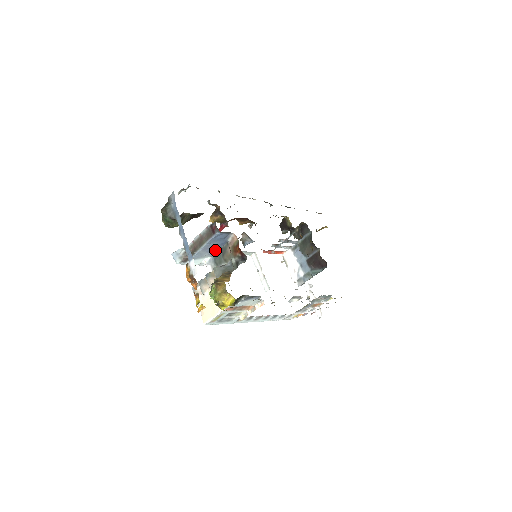
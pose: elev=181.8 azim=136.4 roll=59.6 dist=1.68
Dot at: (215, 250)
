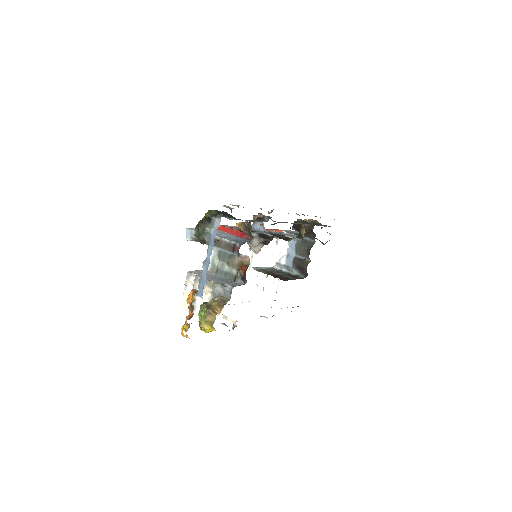
Dot at: occluded
